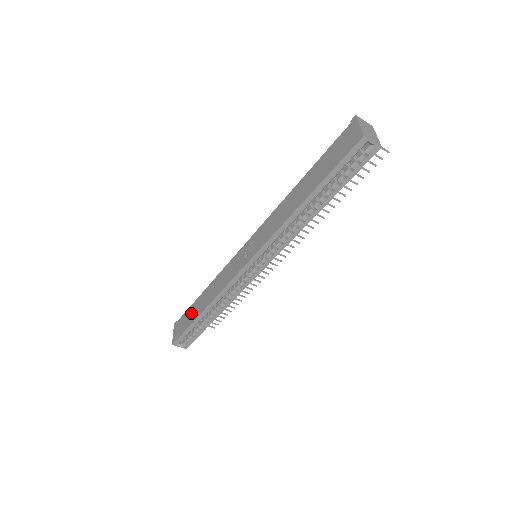
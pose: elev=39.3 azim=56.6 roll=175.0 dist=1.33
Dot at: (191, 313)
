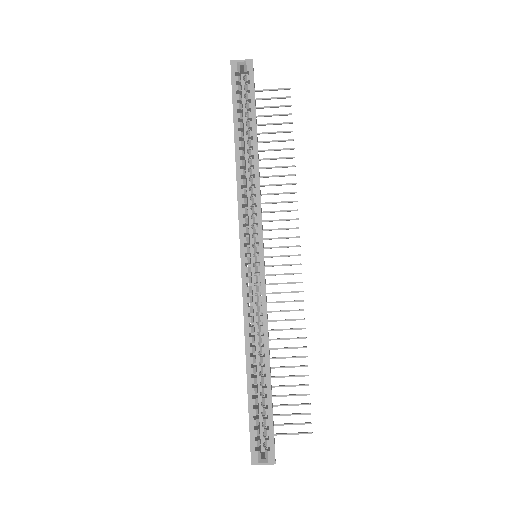
Dot at: occluded
